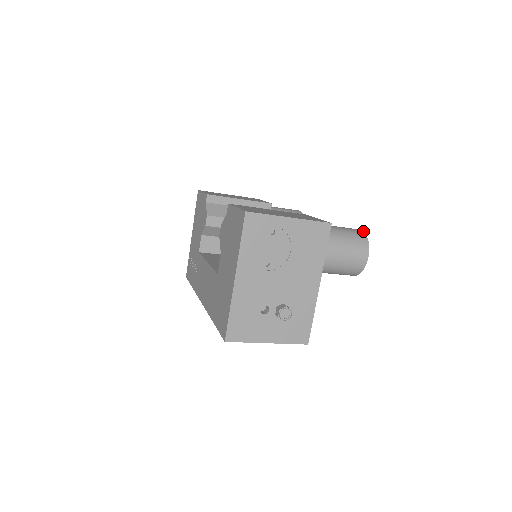
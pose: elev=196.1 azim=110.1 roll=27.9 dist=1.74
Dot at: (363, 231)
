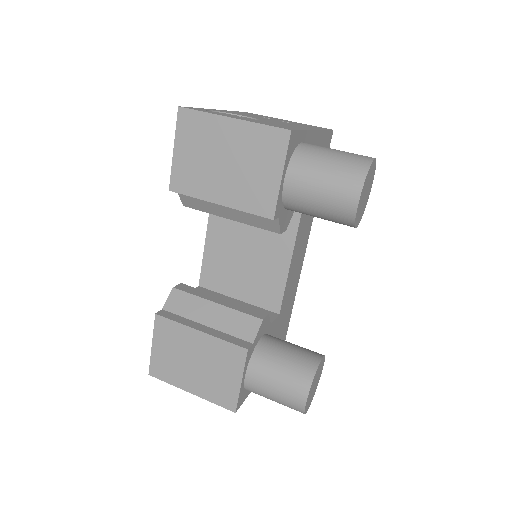
Dot at: (304, 407)
